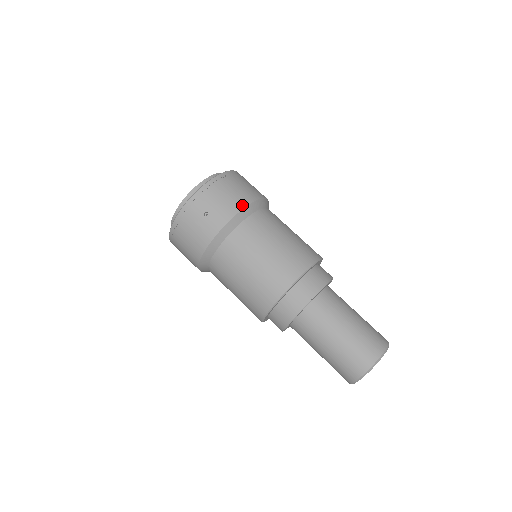
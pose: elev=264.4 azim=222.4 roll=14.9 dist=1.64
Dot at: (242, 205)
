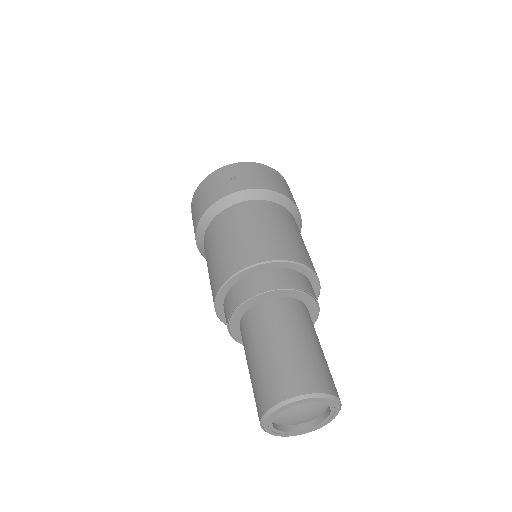
Dot at: (271, 188)
